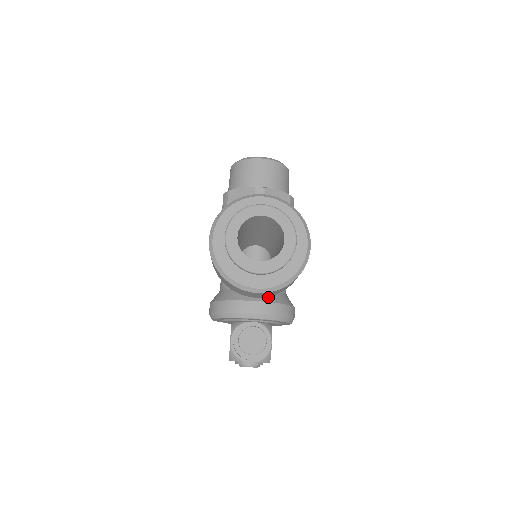
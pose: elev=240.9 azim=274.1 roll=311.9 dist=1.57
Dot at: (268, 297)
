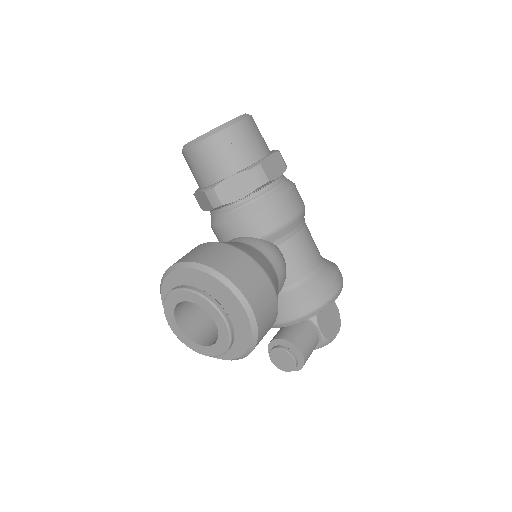
Dot at: (284, 303)
